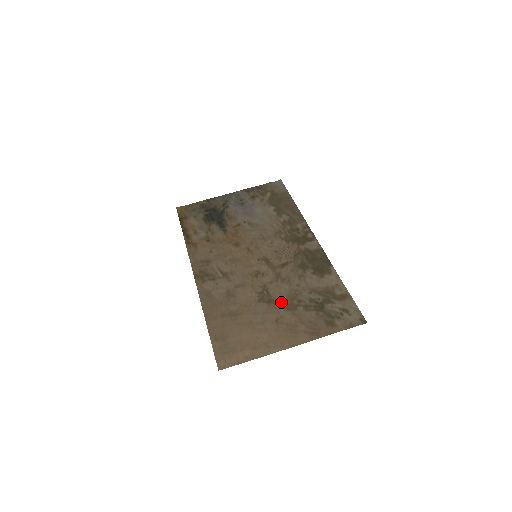
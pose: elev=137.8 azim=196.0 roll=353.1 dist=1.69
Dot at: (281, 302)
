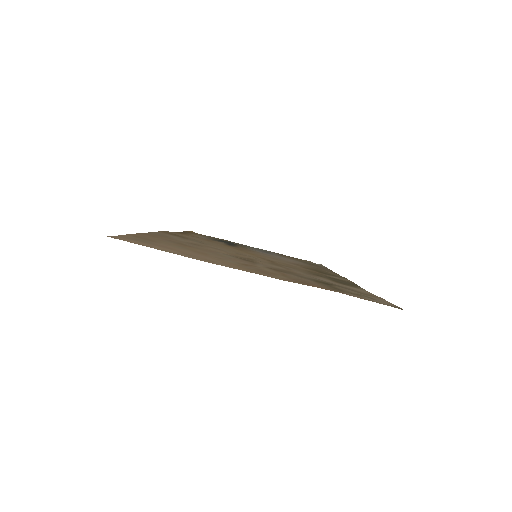
Dot at: (265, 265)
